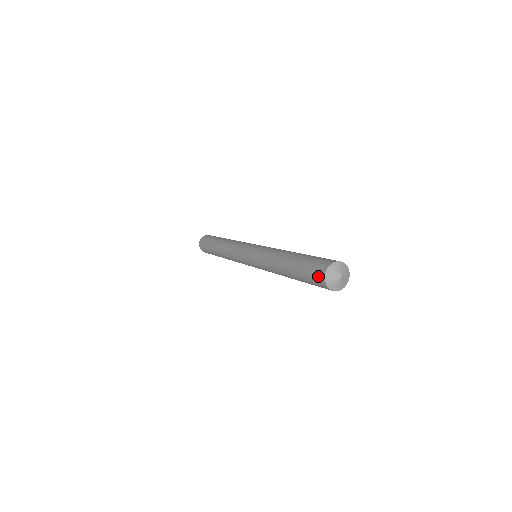
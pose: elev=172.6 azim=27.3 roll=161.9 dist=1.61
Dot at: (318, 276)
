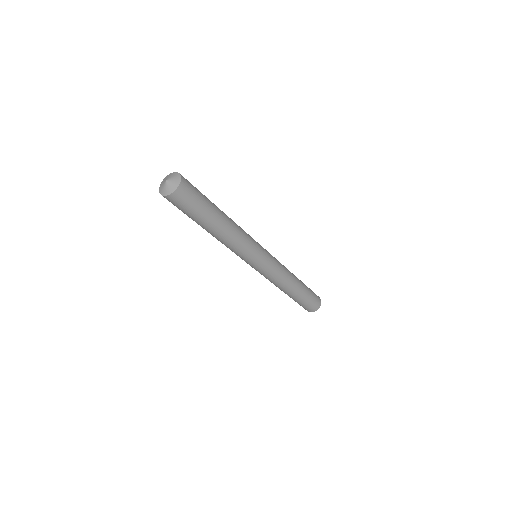
Dot at: occluded
